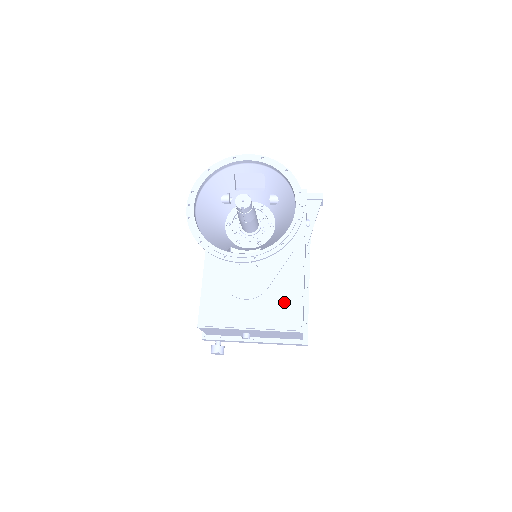
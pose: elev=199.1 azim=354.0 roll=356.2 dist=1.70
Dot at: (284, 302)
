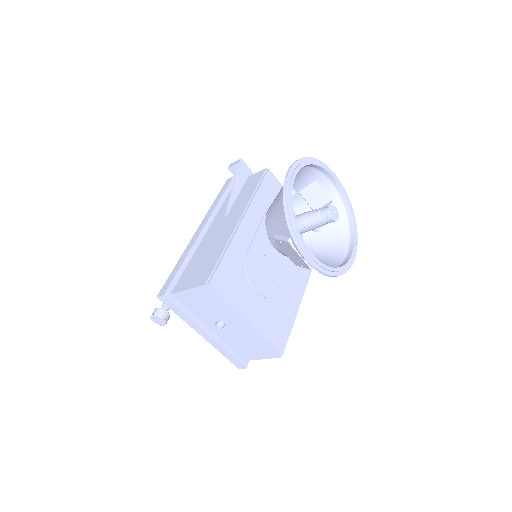
Dot at: (281, 319)
